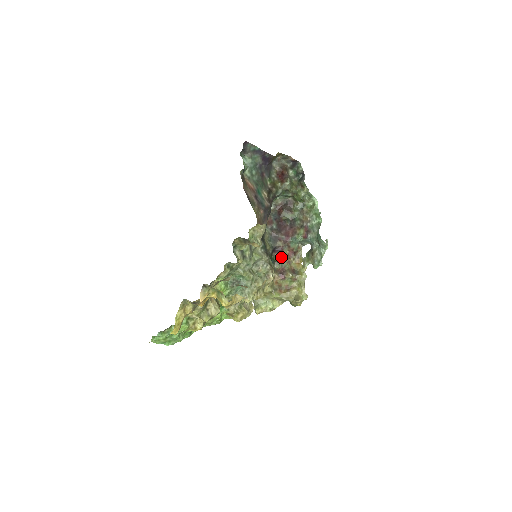
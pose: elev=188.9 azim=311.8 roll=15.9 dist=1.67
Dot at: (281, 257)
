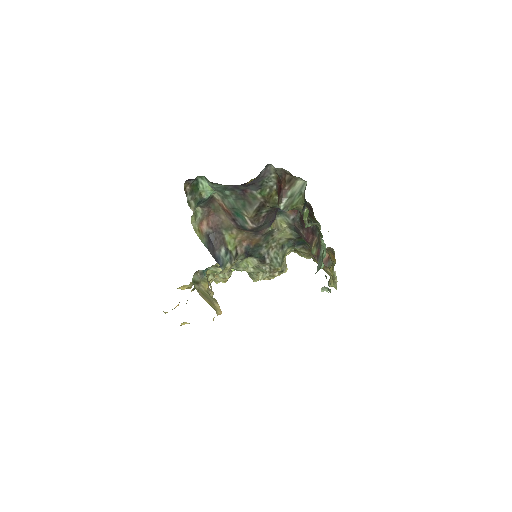
Dot at: occluded
